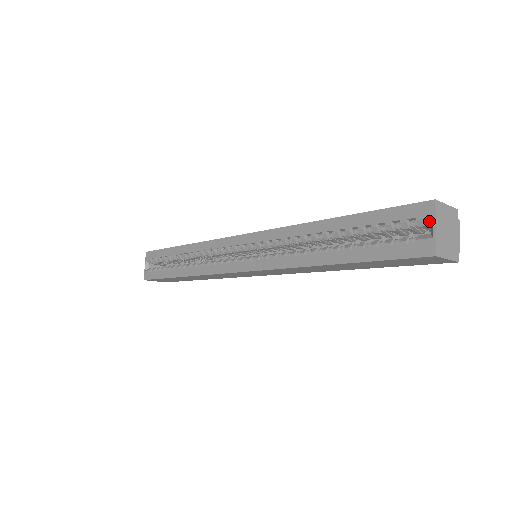
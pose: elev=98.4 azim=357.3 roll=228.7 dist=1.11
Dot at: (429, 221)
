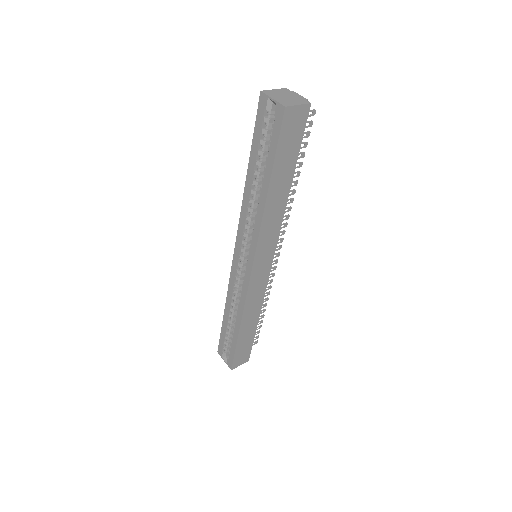
Dot at: (269, 102)
